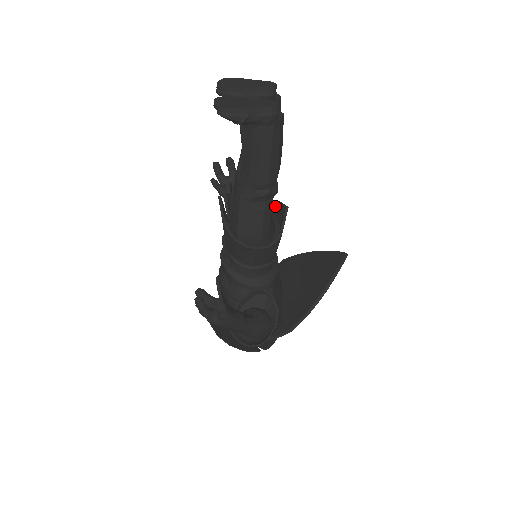
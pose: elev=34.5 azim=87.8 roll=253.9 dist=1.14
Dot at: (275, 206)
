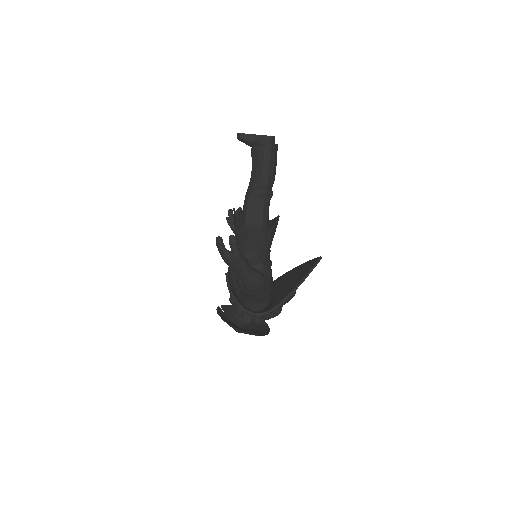
Dot at: (271, 223)
